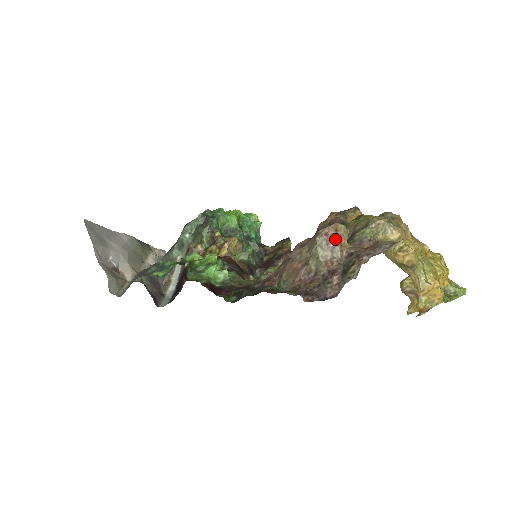
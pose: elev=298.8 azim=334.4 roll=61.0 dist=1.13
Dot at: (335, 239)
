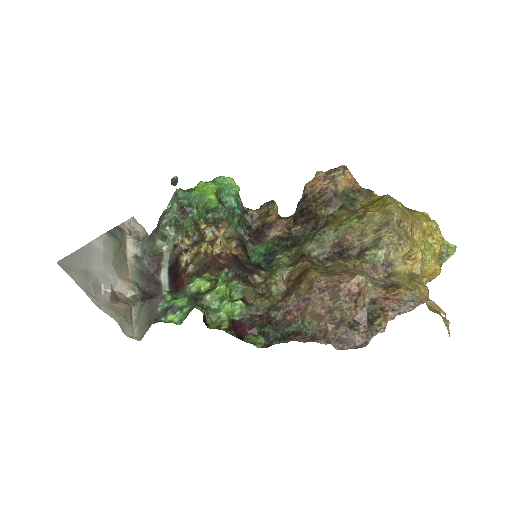
Dot at: (358, 293)
